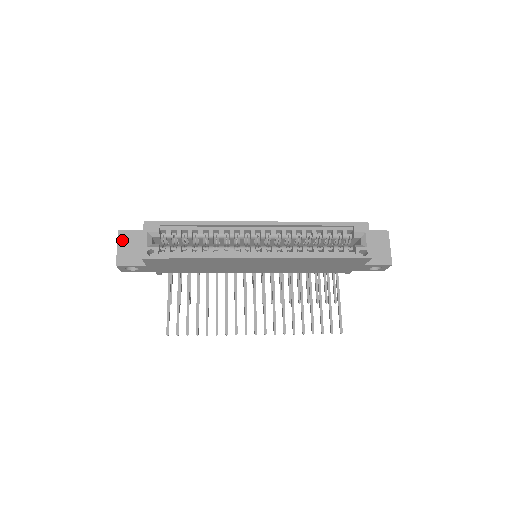
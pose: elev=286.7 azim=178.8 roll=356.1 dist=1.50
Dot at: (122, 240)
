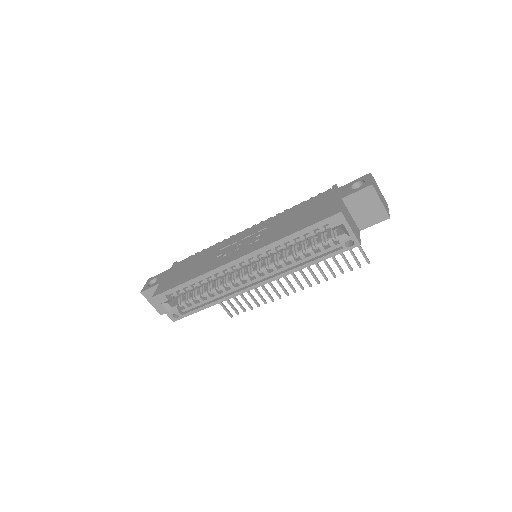
Dot at: (149, 298)
